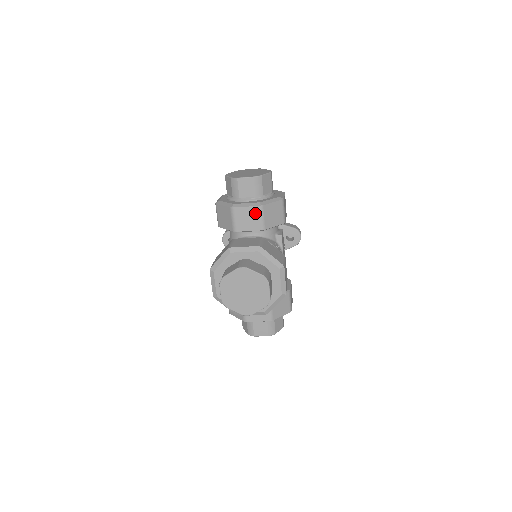
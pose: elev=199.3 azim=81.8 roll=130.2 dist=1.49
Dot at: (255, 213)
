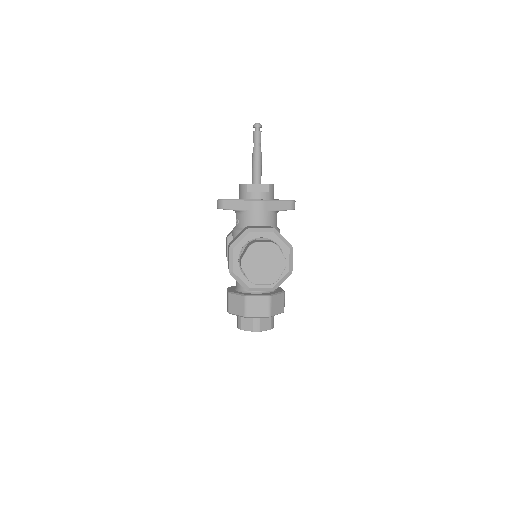
Dot at: occluded
